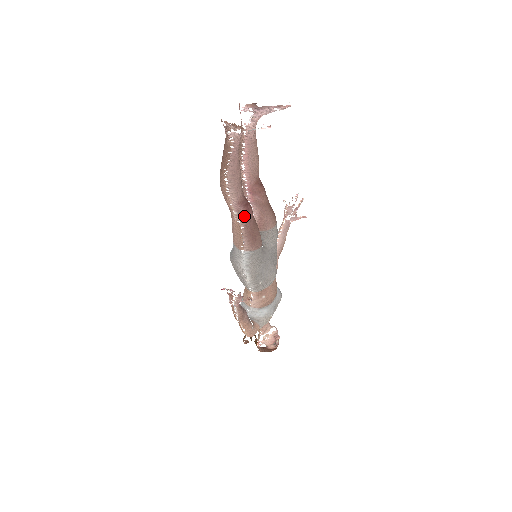
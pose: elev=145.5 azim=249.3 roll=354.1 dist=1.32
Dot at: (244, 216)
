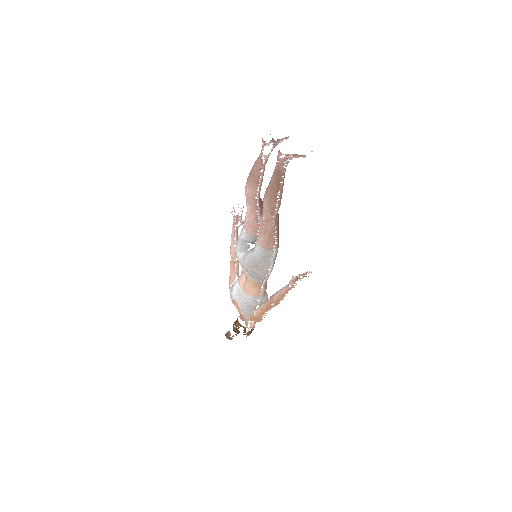
Dot at: (277, 222)
